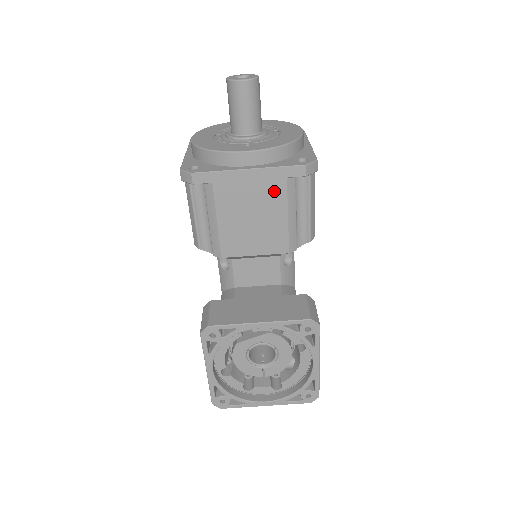
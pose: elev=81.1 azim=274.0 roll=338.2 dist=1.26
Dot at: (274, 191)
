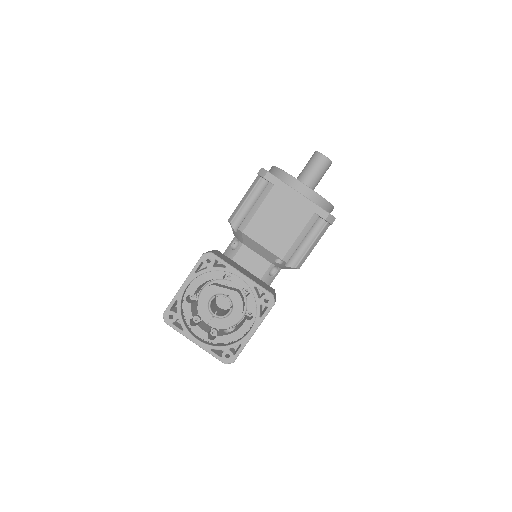
Dot at: (302, 215)
